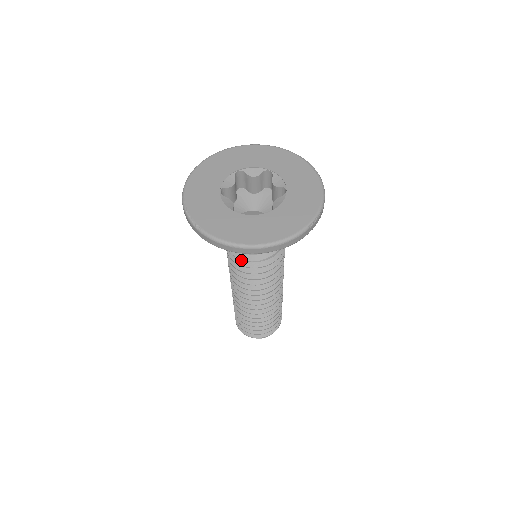
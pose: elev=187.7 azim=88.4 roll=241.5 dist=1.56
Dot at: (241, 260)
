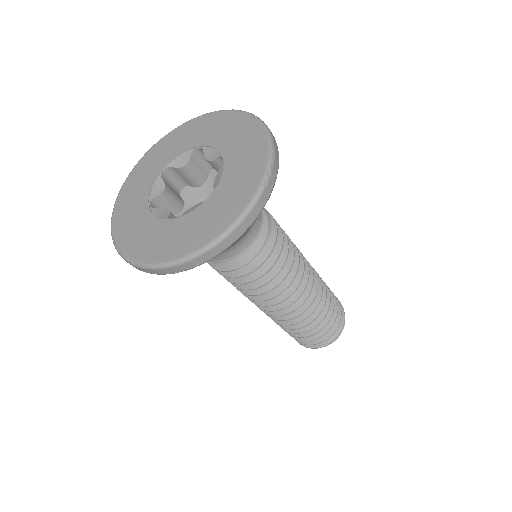
Dot at: (232, 271)
